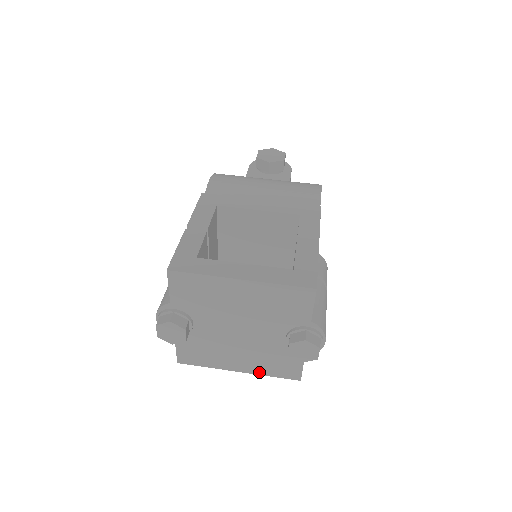
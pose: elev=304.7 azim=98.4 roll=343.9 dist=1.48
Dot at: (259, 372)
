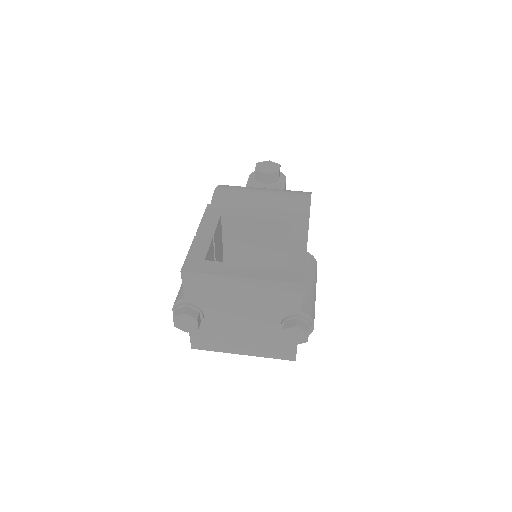
Dot at: (260, 355)
